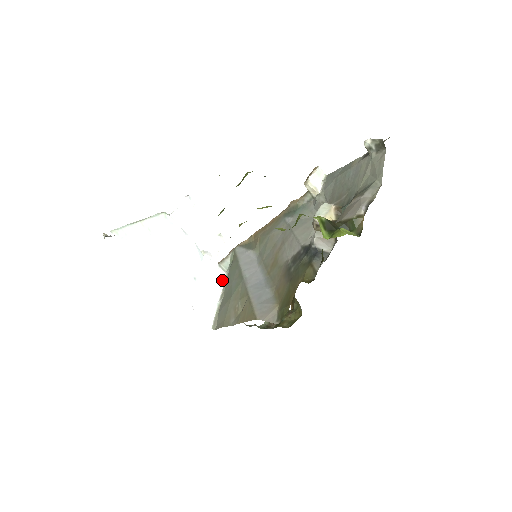
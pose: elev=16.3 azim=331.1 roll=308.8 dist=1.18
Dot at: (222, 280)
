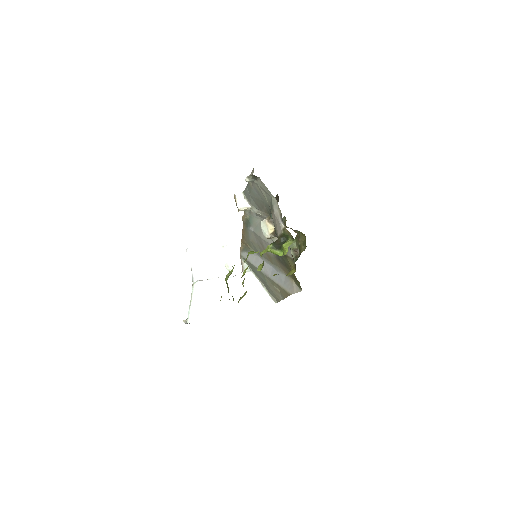
Dot at: (253, 277)
